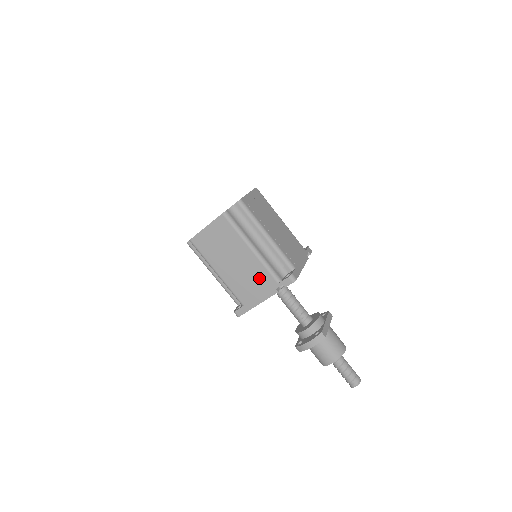
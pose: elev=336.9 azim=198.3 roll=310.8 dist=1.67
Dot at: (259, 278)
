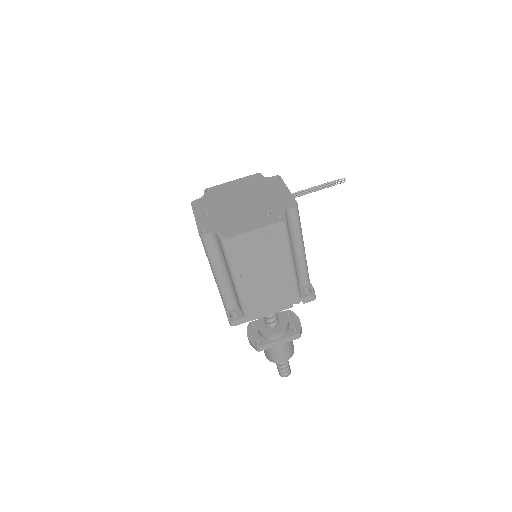
Dot at: occluded
